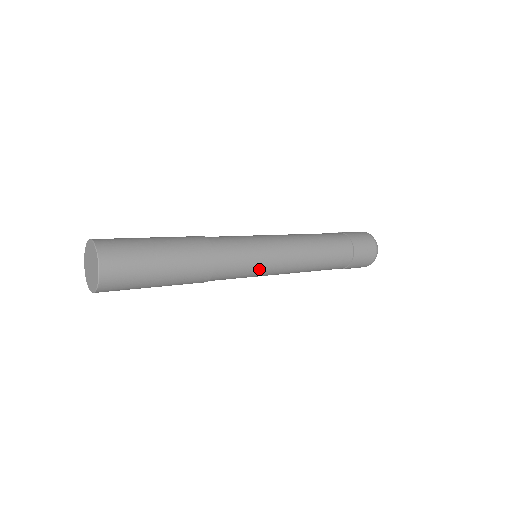
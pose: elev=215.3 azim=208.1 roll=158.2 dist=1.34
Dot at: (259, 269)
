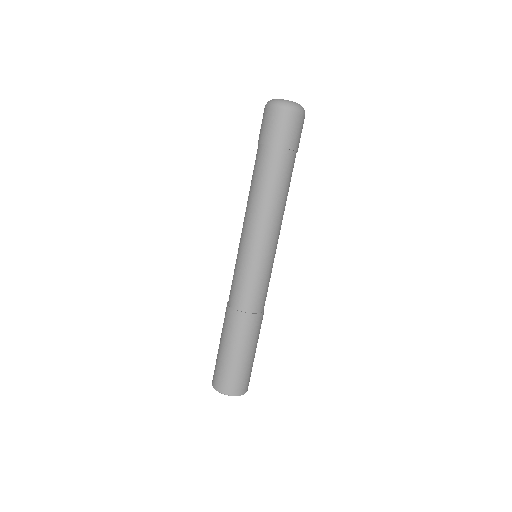
Dot at: (272, 267)
